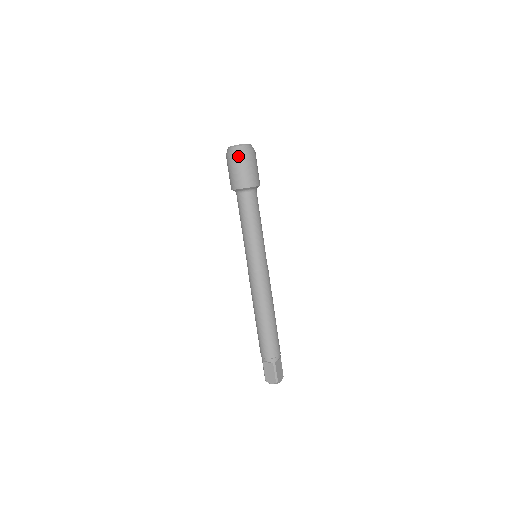
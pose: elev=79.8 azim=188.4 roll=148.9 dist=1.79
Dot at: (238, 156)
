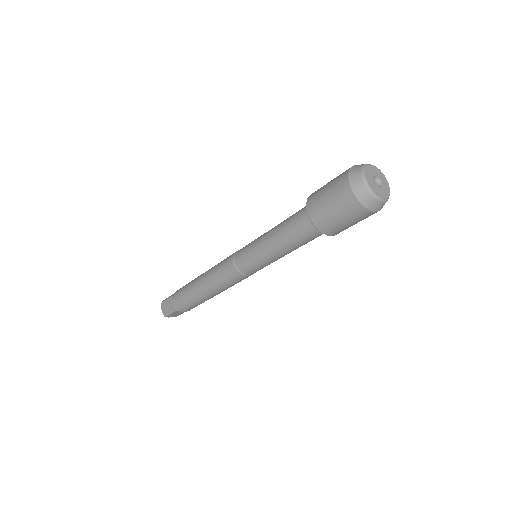
Dot at: occluded
